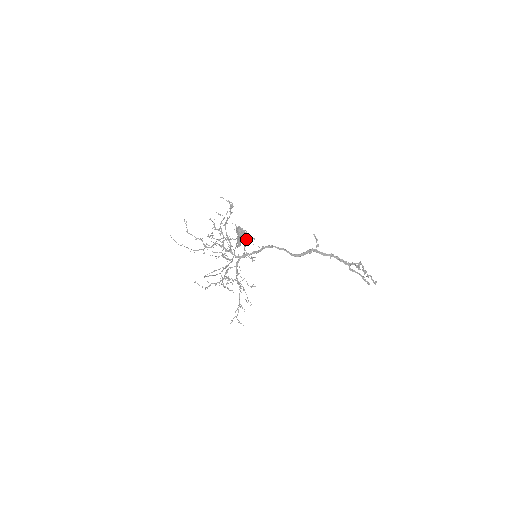
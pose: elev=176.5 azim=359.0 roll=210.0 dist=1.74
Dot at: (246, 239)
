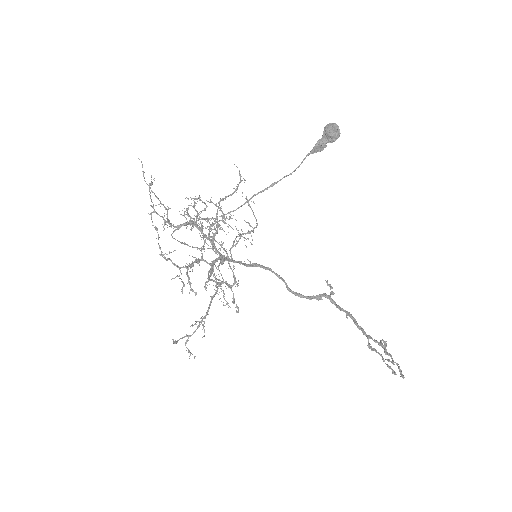
Dot at: occluded
